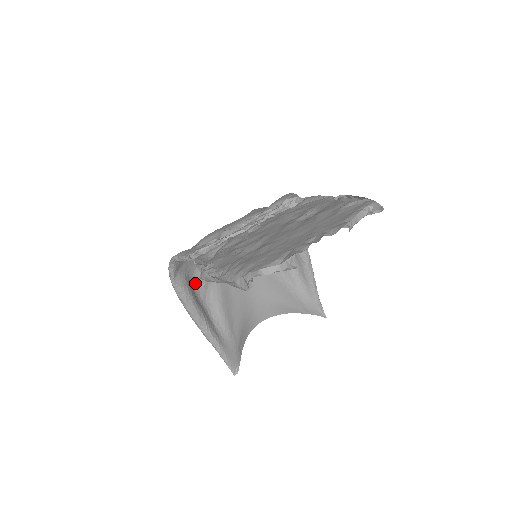
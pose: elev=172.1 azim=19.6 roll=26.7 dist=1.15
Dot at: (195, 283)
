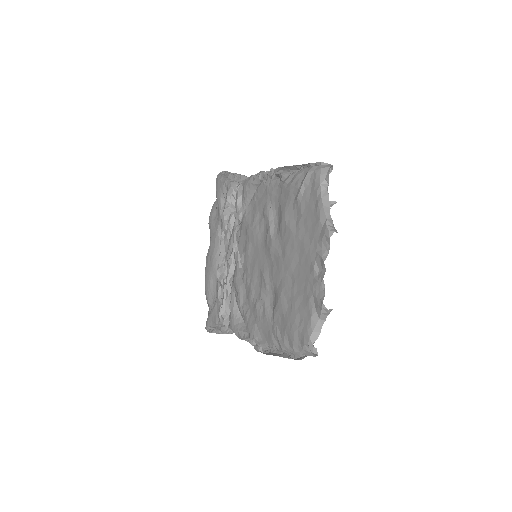
Dot at: occluded
